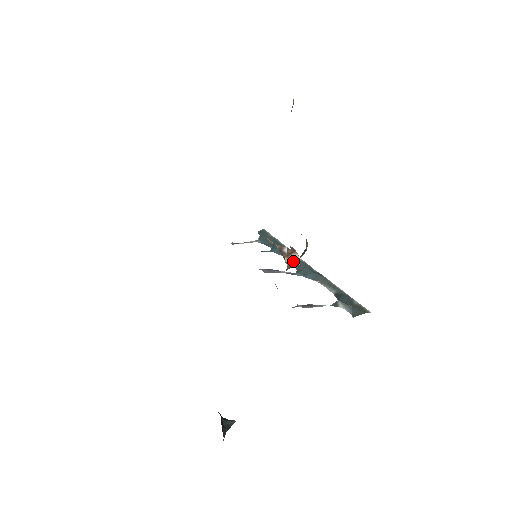
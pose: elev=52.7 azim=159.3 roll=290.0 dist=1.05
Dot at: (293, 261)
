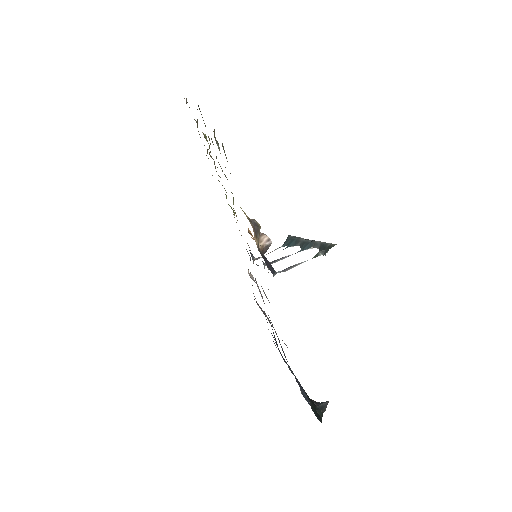
Dot at: (264, 242)
